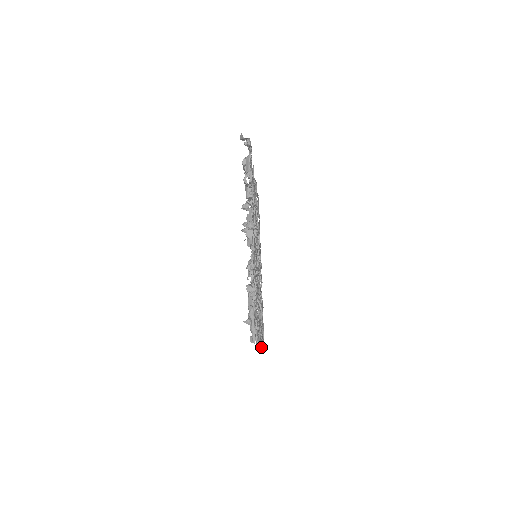
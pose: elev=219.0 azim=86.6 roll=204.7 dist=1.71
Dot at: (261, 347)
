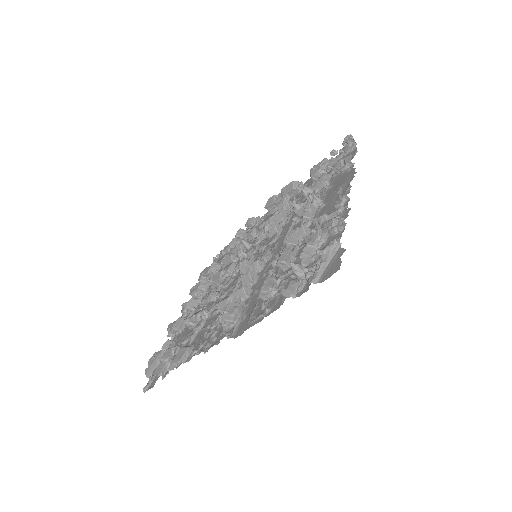
Dot at: (162, 376)
